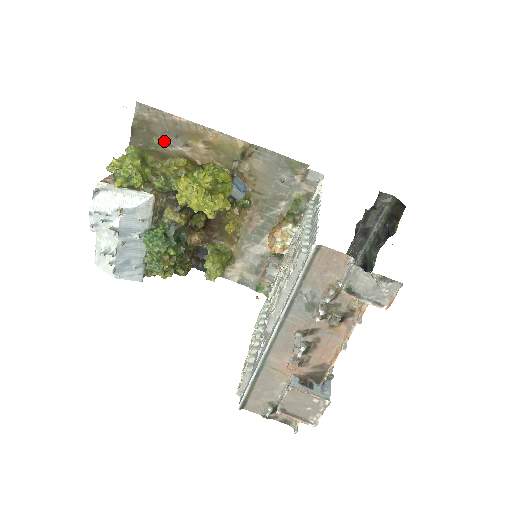
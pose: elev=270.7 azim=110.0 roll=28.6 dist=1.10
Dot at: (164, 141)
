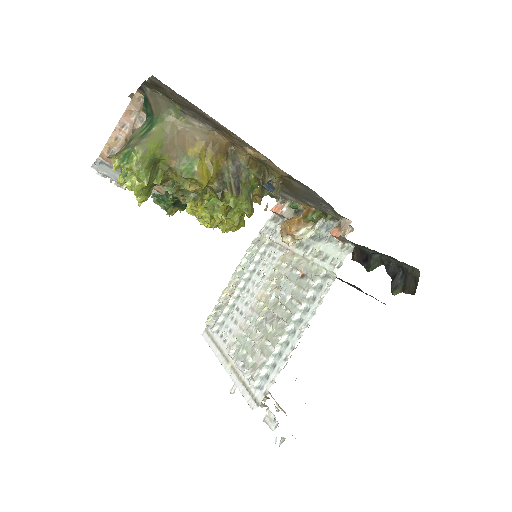
Dot at: (190, 112)
